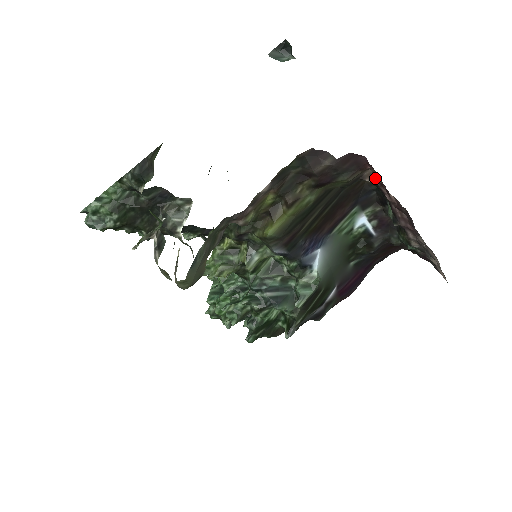
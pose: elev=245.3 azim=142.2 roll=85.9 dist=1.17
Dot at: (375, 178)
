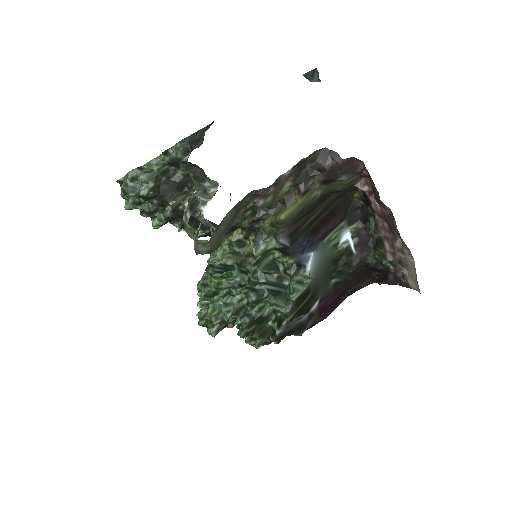
Dot at: (366, 187)
